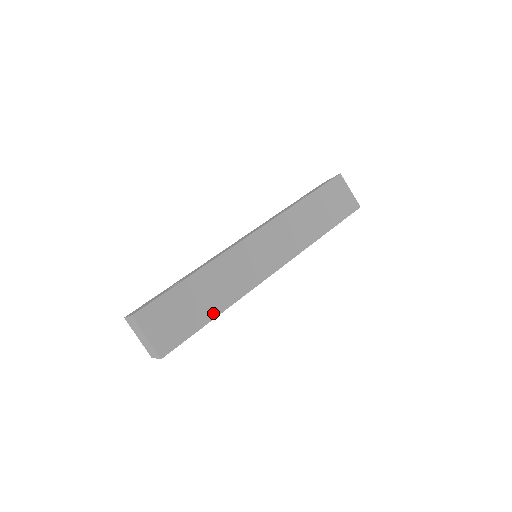
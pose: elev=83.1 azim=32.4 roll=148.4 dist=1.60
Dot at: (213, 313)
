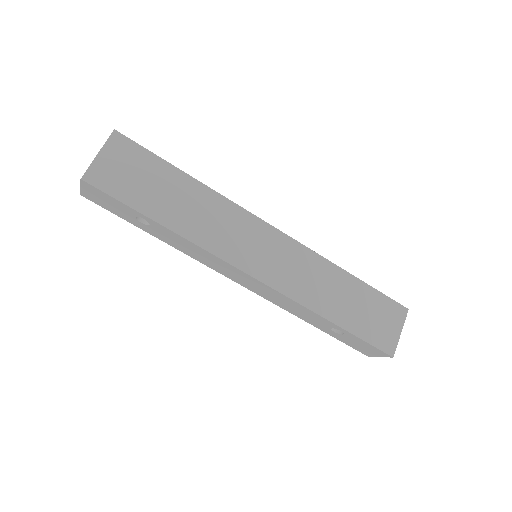
Dot at: (164, 219)
